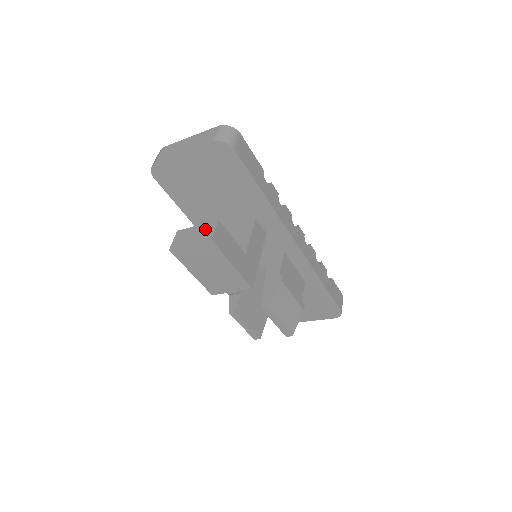
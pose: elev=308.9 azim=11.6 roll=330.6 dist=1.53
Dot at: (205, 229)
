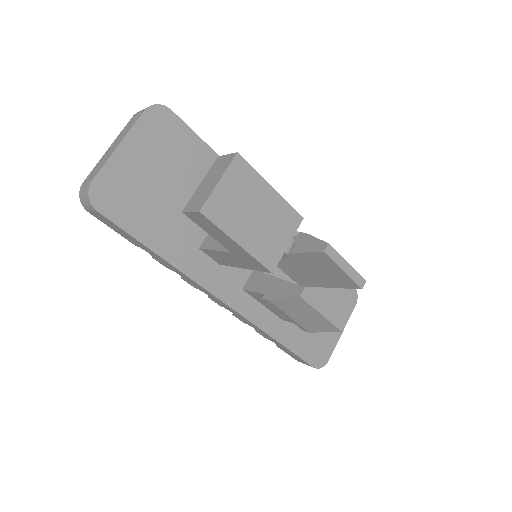
Dot at: (215, 168)
